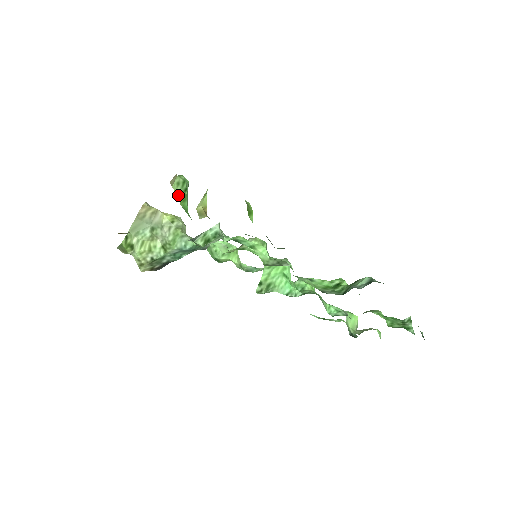
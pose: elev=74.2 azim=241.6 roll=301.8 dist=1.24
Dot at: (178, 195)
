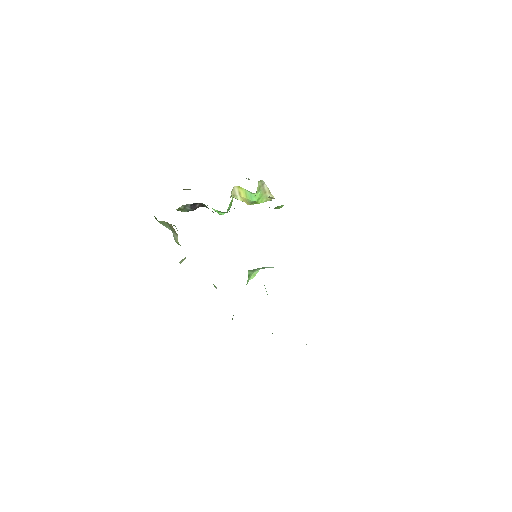
Dot at: (233, 195)
